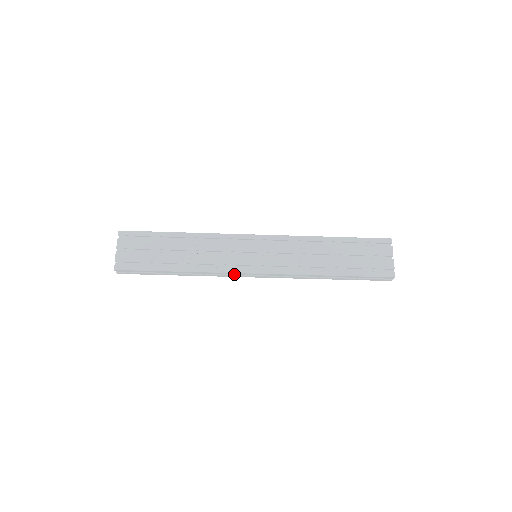
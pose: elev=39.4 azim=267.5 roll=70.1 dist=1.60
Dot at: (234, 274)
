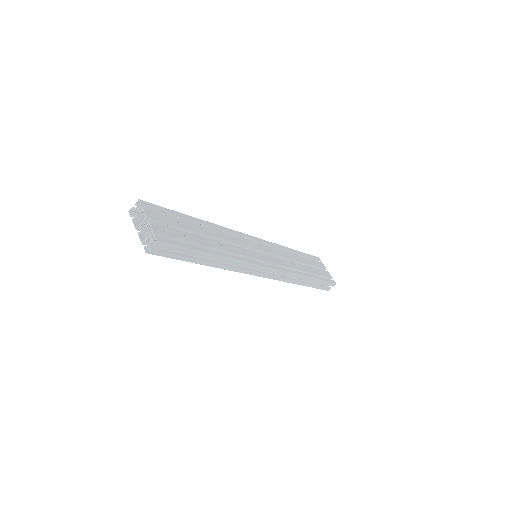
Dot at: (253, 268)
